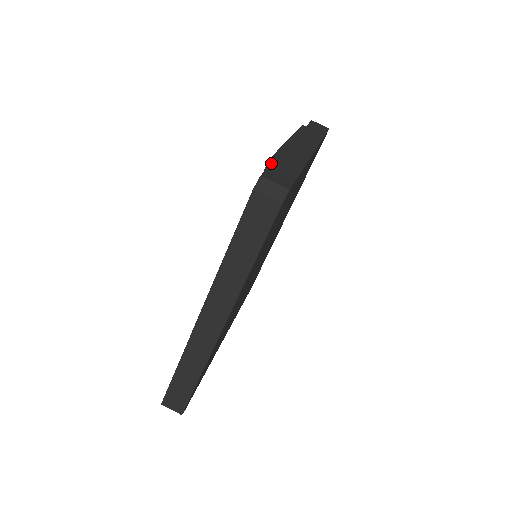
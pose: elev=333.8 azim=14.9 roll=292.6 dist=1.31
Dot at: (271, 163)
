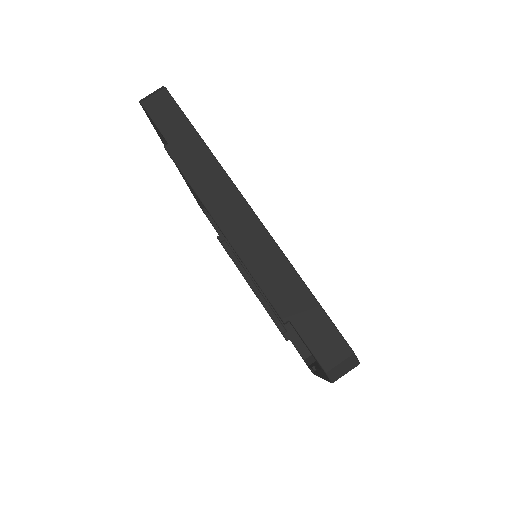
Dot at: occluded
